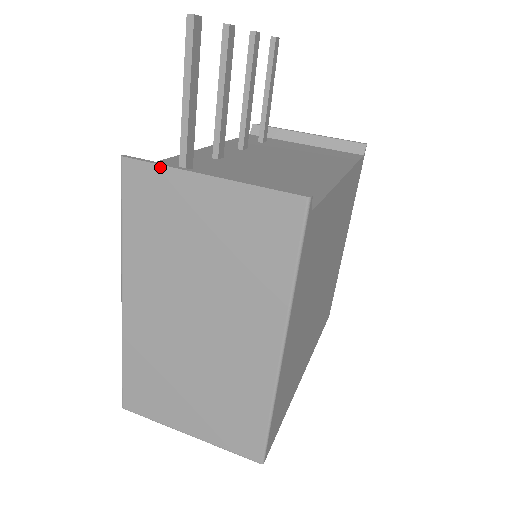
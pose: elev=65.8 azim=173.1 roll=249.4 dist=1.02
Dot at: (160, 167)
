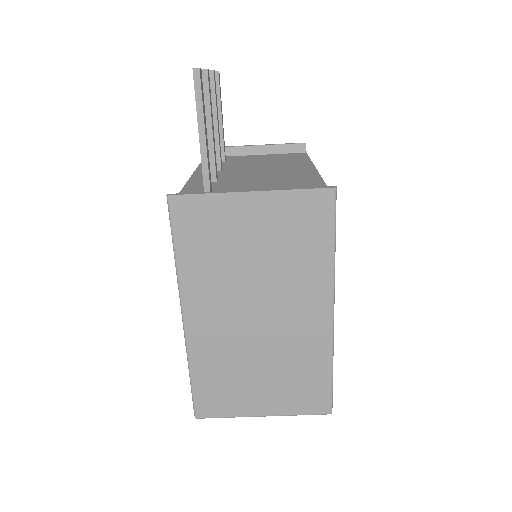
Dot at: (206, 195)
